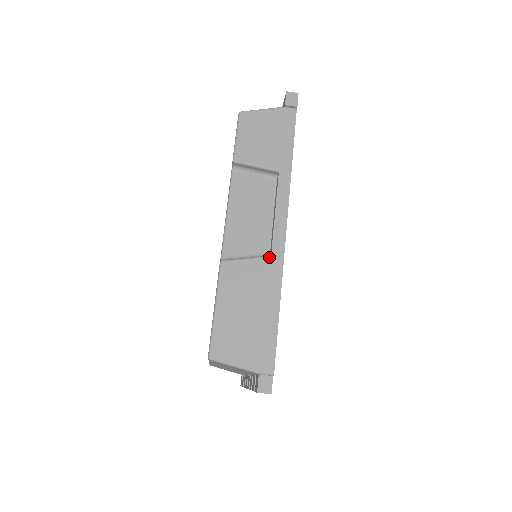
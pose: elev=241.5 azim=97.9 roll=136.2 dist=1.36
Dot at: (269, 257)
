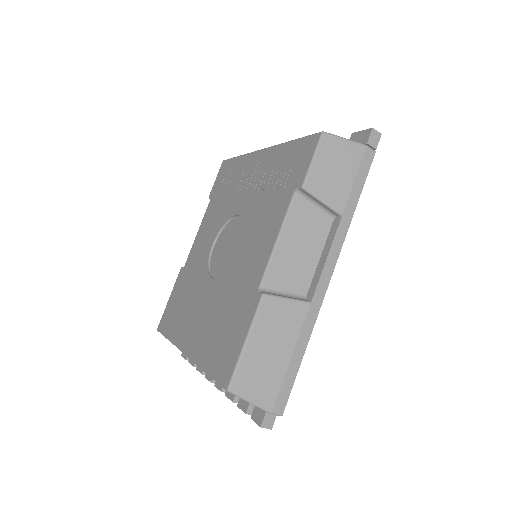
Dot at: (309, 303)
